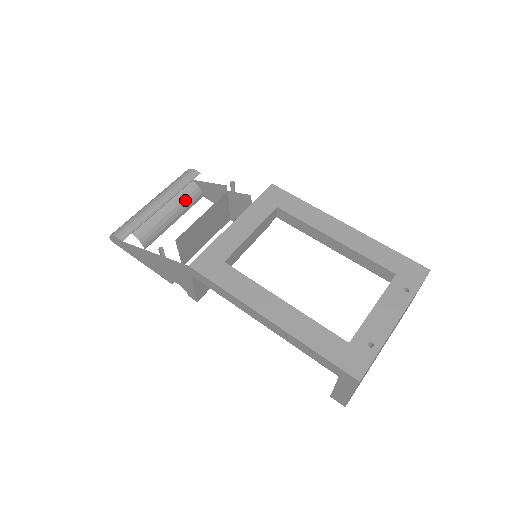
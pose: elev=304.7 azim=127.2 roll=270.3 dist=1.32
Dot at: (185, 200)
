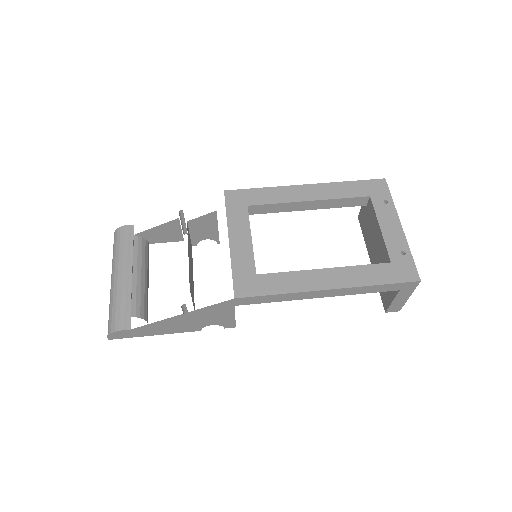
Dot at: (142, 257)
